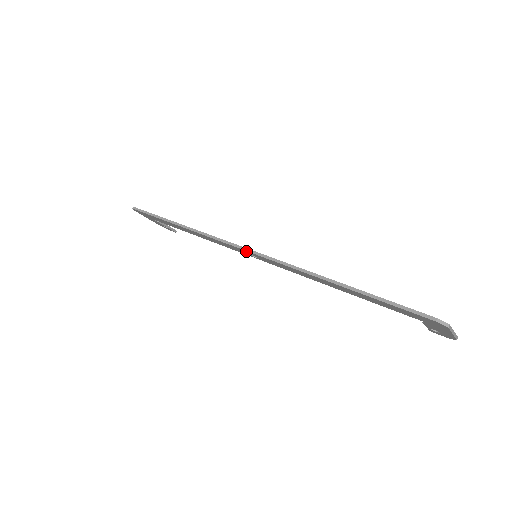
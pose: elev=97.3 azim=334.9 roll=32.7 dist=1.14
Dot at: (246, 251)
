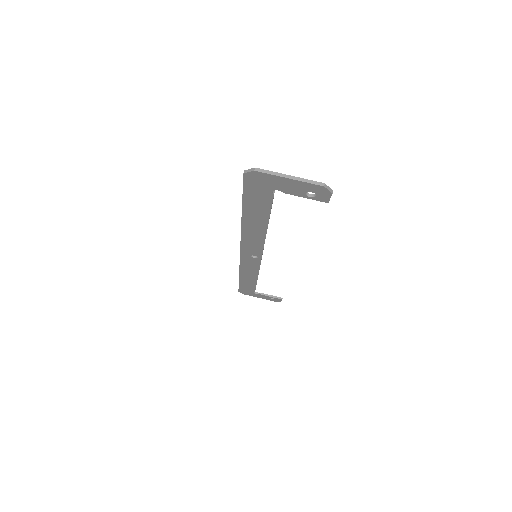
Dot at: (242, 254)
